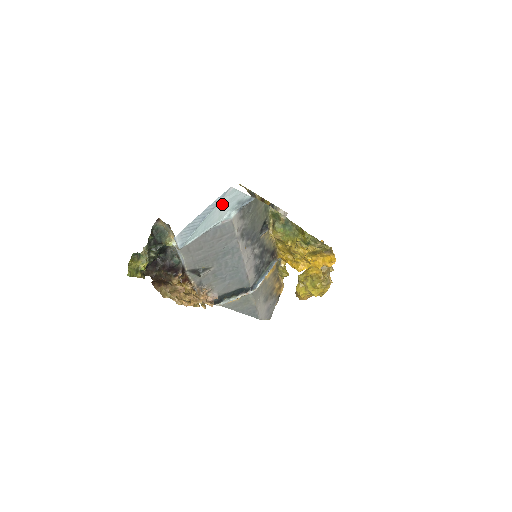
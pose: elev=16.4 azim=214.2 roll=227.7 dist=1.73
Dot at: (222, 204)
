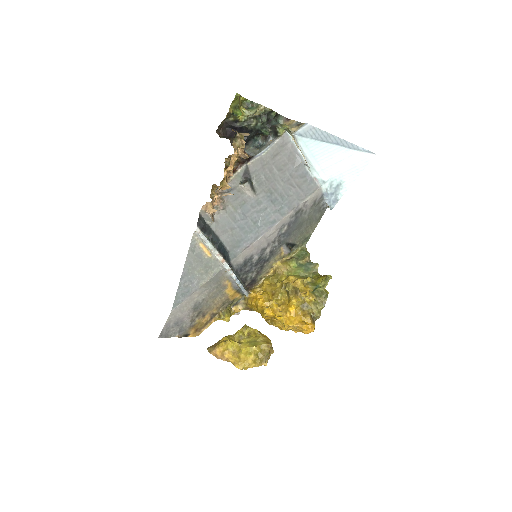
Dot at: (350, 159)
